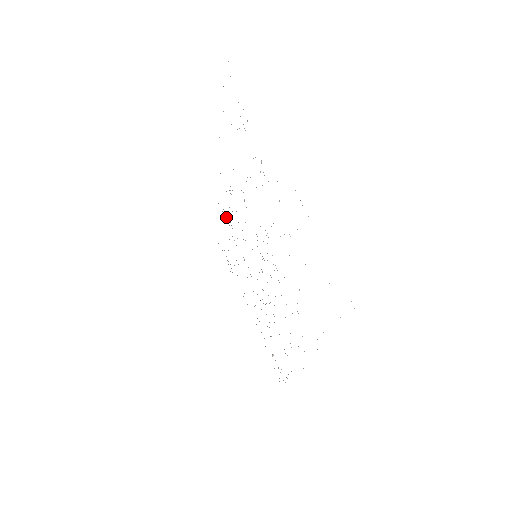
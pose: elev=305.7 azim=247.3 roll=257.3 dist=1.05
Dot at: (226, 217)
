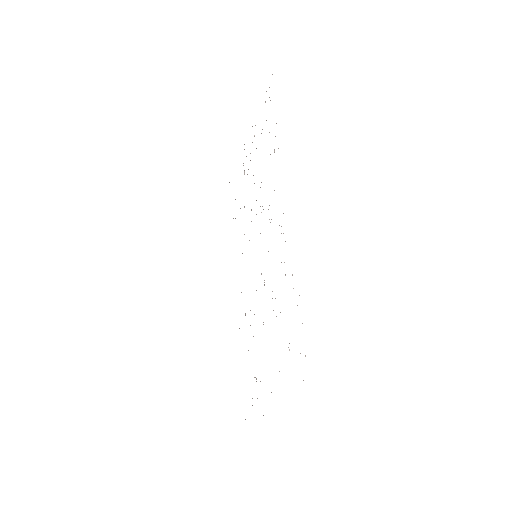
Dot at: occluded
